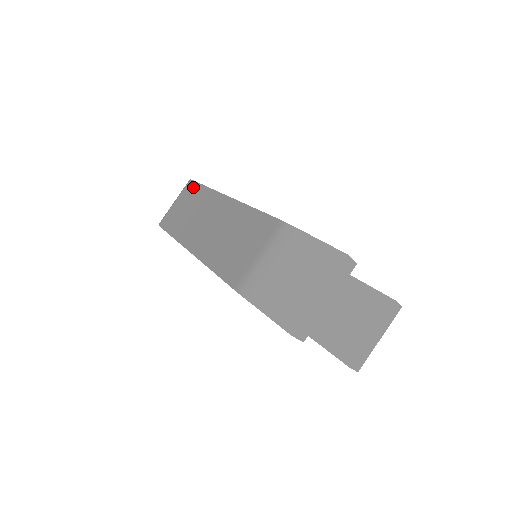
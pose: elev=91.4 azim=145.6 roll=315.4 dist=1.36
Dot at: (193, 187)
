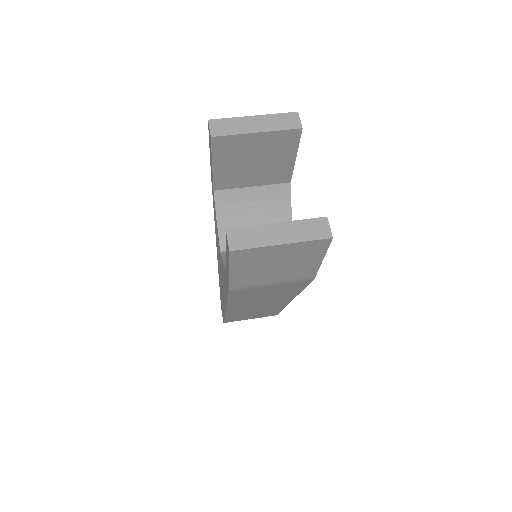
Dot at: occluded
